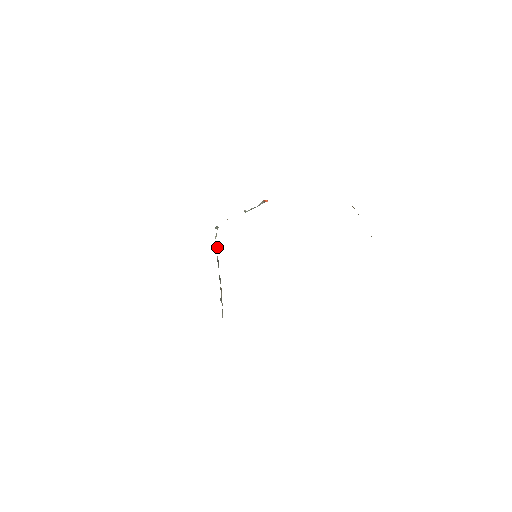
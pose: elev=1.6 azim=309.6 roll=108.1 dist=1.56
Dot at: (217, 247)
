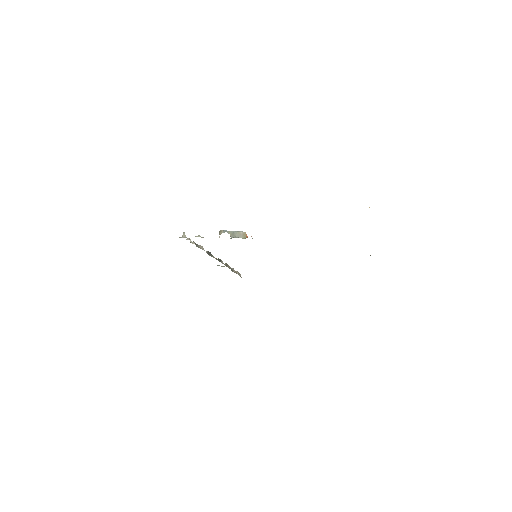
Dot at: (198, 245)
